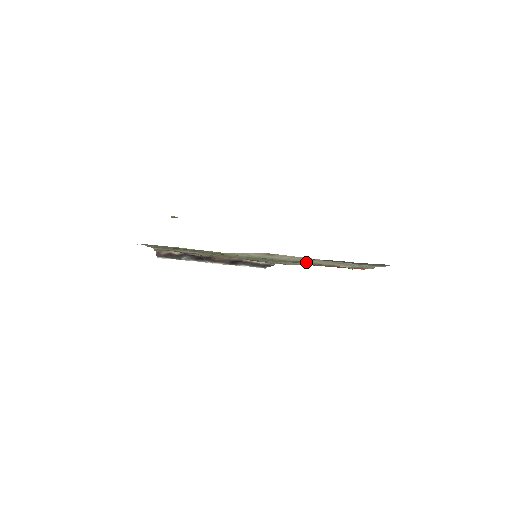
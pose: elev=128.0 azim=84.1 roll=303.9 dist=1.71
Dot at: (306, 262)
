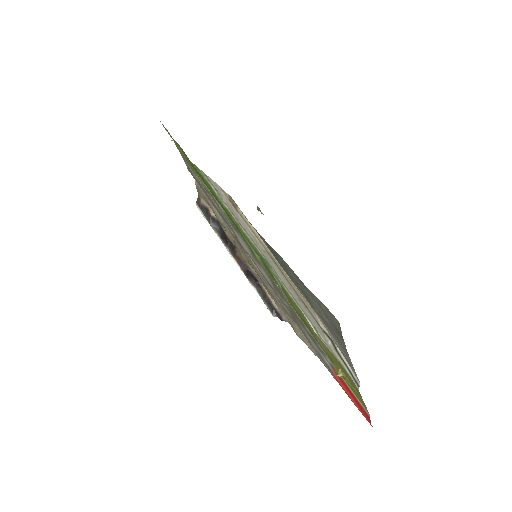
Dot at: occluded
